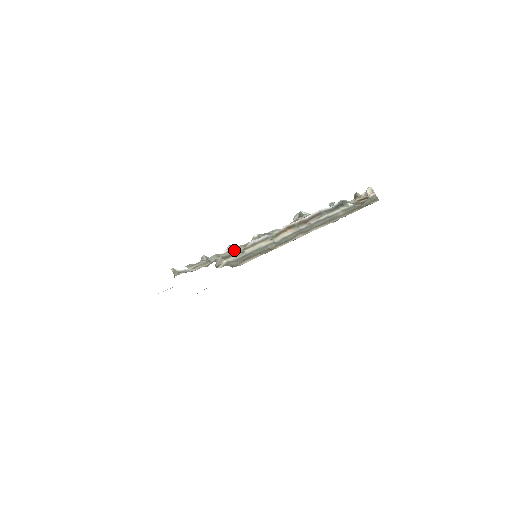
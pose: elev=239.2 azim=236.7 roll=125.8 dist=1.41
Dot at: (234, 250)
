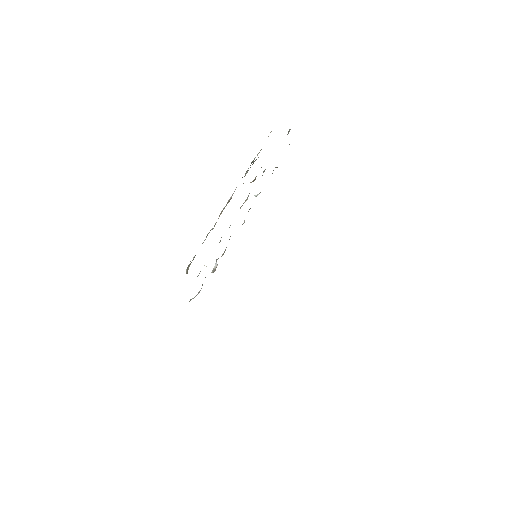
Dot at: occluded
